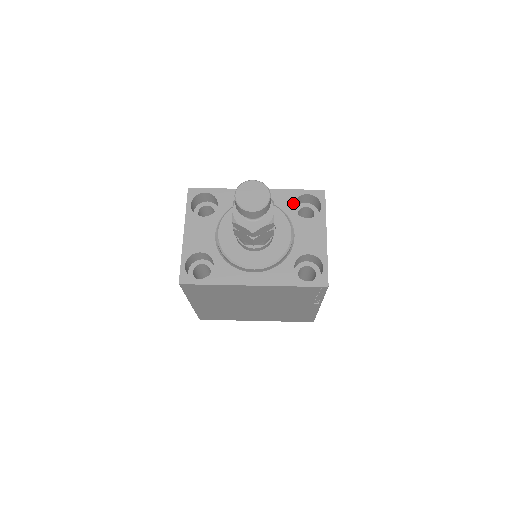
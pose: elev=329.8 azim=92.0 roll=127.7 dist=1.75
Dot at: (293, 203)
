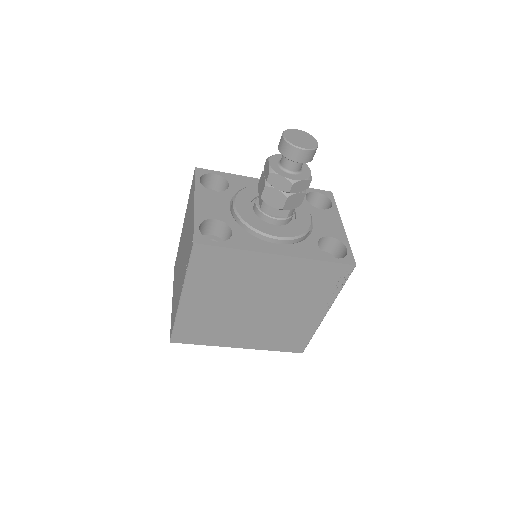
Dot at: (305, 196)
